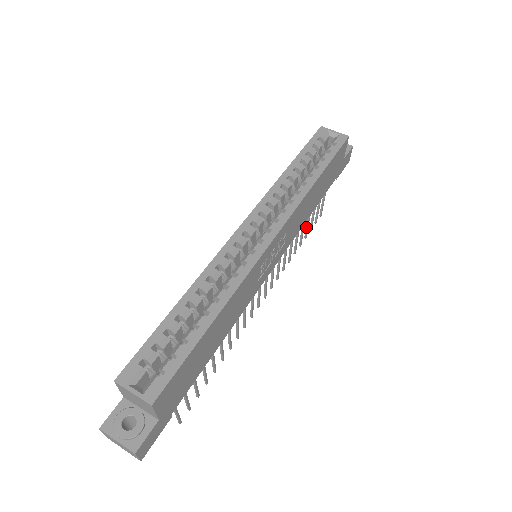
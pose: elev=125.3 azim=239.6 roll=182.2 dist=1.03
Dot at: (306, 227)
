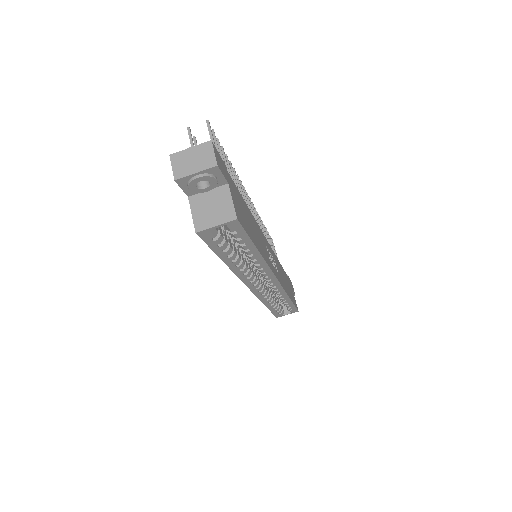
Dot at: occluded
